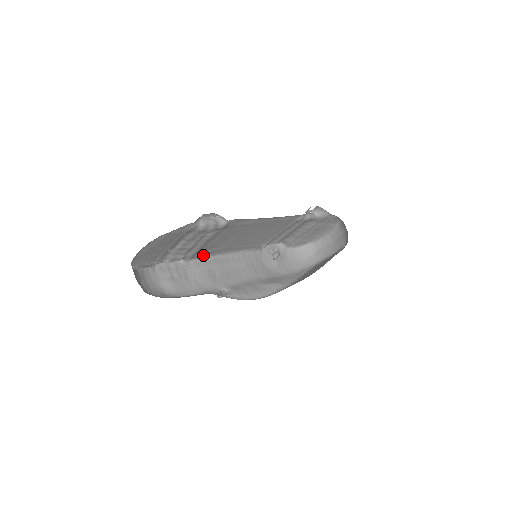
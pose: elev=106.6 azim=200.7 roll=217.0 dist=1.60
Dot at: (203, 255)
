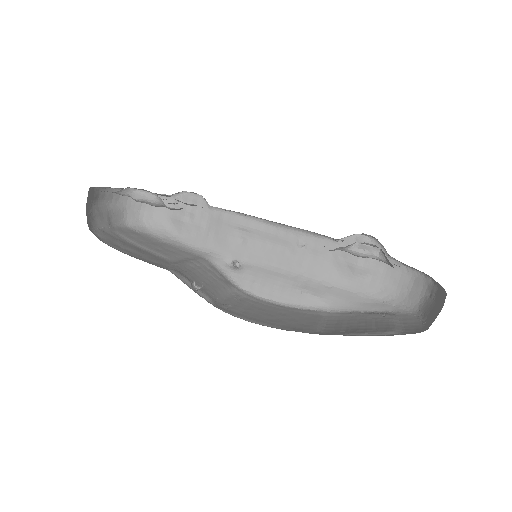
Dot at: occluded
